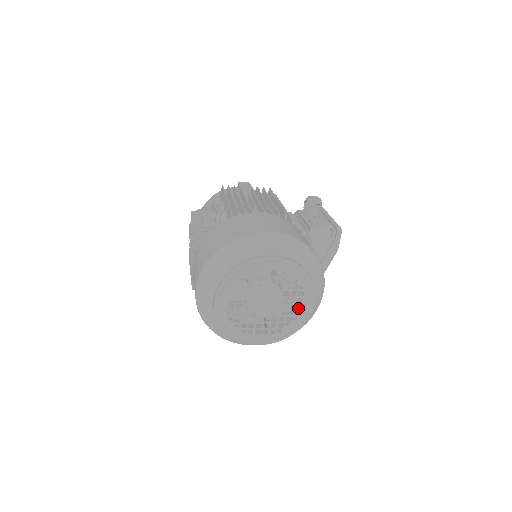
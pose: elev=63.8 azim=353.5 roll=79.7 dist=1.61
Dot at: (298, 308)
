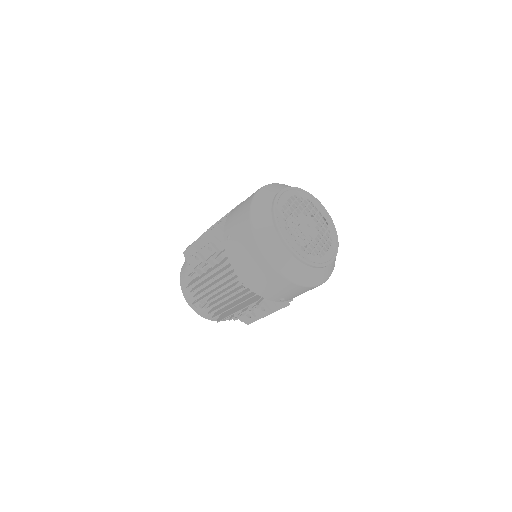
Dot at: occluded
